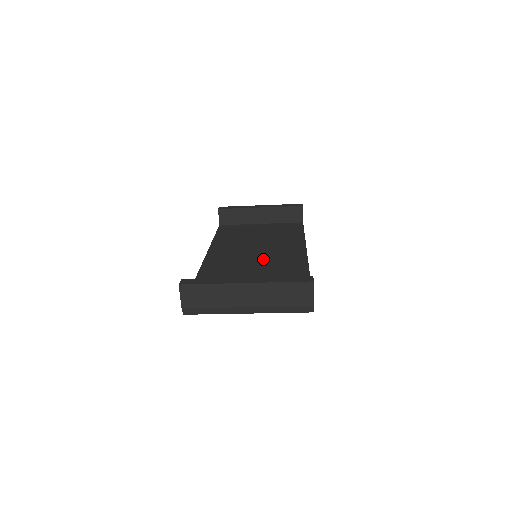
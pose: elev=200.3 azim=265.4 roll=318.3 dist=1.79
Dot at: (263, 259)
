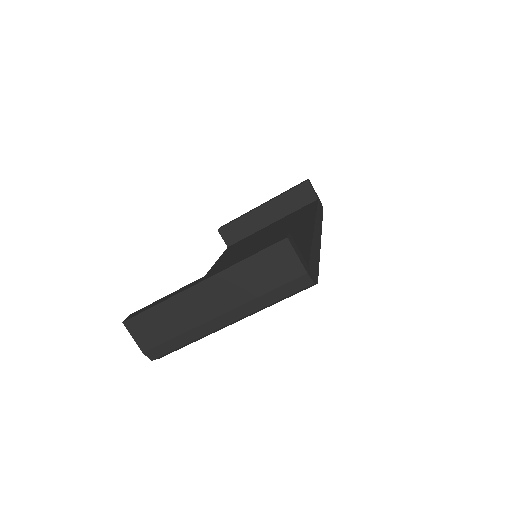
Dot at: occluded
